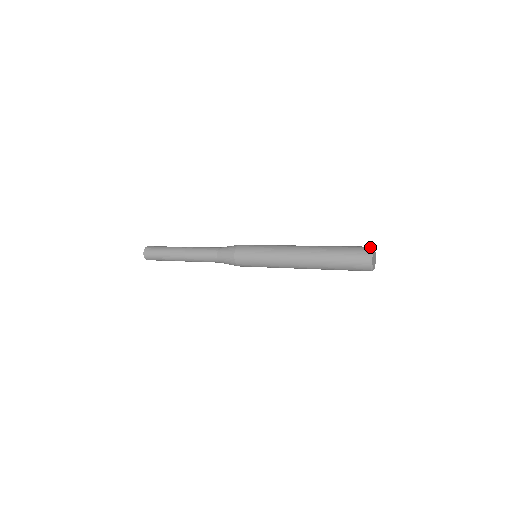
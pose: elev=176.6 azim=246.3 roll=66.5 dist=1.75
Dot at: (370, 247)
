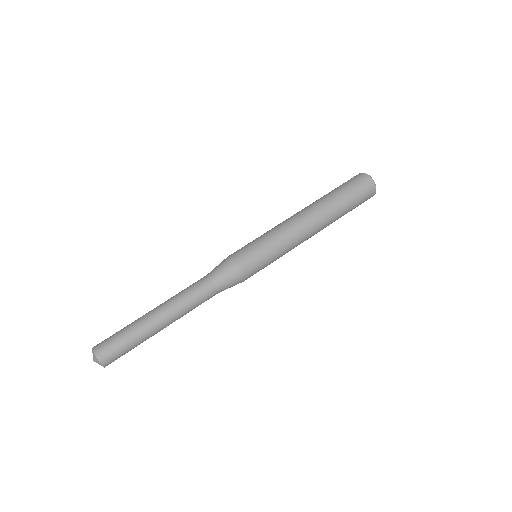
Dot at: (374, 185)
